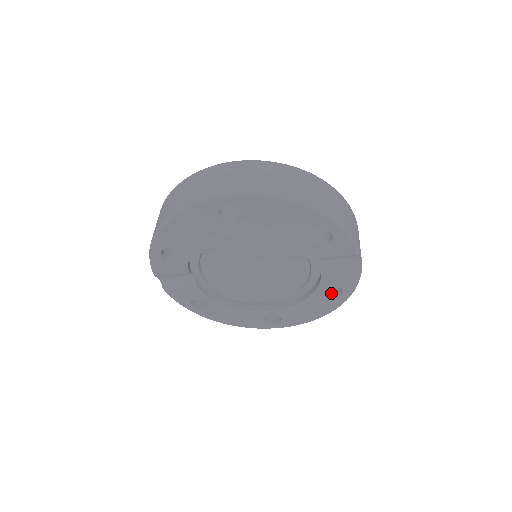
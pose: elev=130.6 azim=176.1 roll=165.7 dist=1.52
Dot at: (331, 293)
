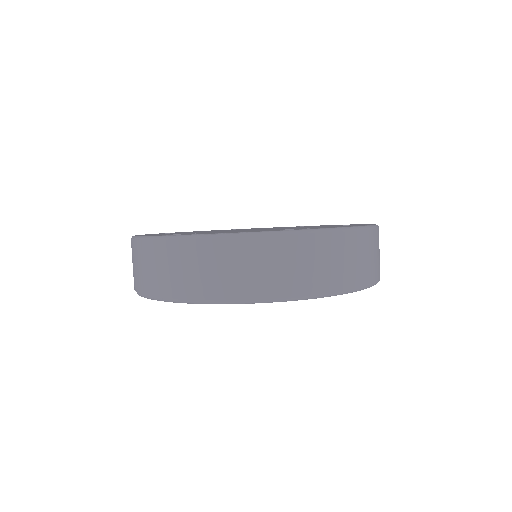
Dot at: occluded
